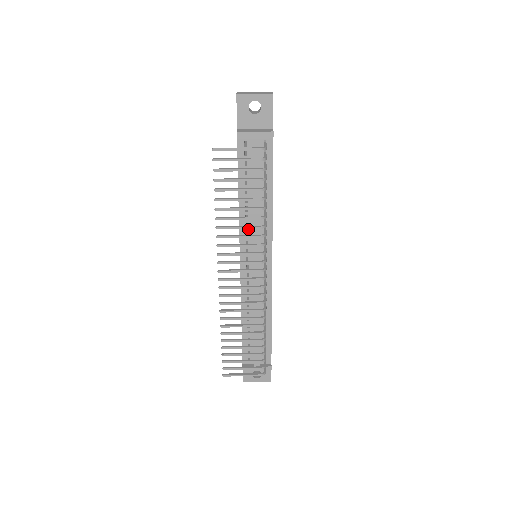
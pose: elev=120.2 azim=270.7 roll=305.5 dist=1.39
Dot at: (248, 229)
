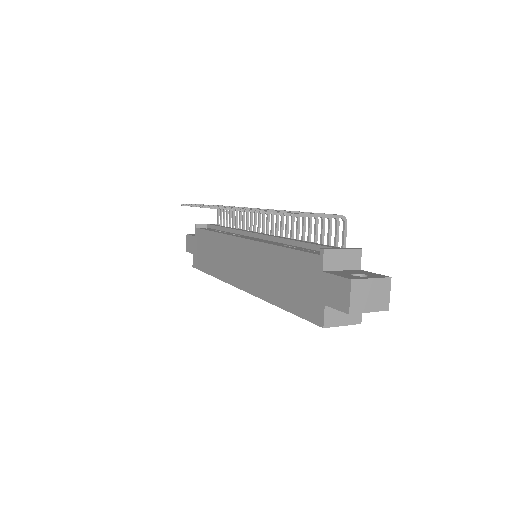
Dot at: (233, 234)
